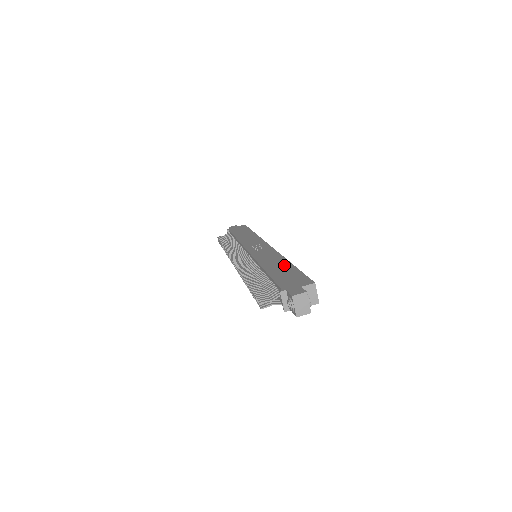
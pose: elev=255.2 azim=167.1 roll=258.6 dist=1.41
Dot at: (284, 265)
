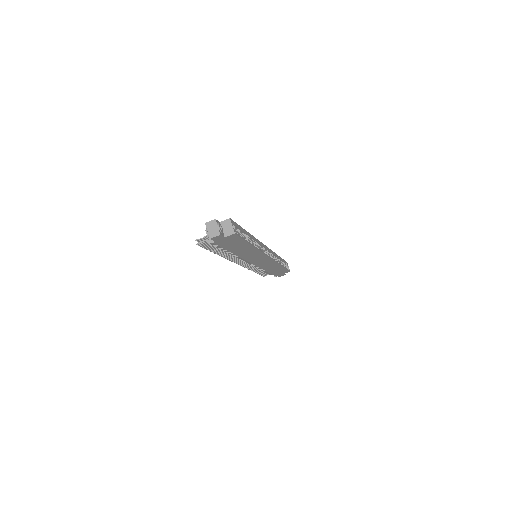
Dot at: occluded
